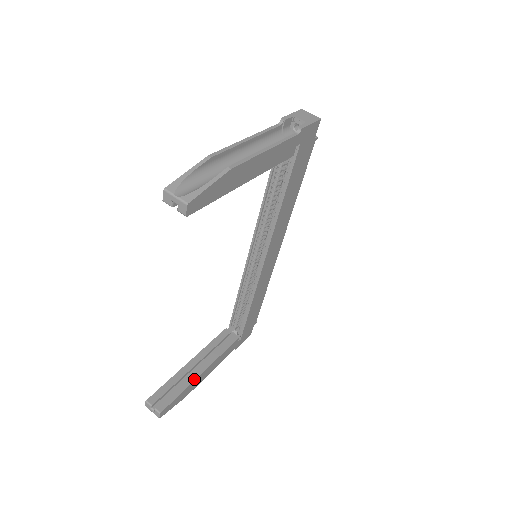
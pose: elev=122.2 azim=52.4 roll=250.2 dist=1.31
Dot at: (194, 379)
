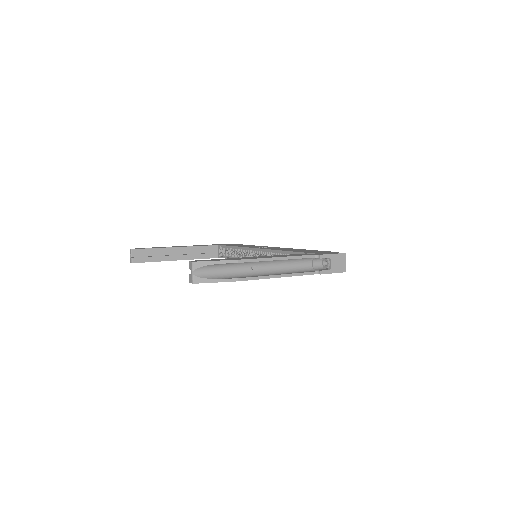
Dot at: (167, 260)
